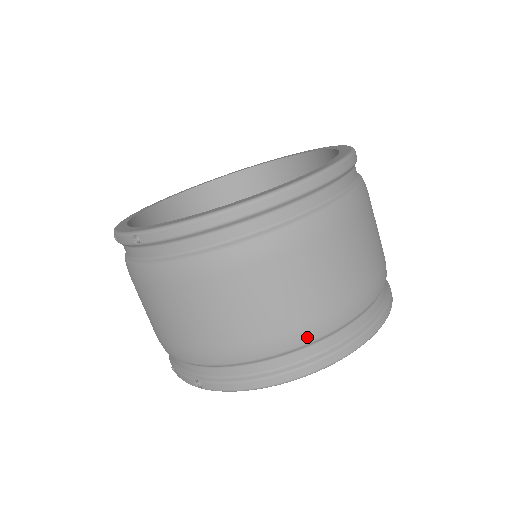
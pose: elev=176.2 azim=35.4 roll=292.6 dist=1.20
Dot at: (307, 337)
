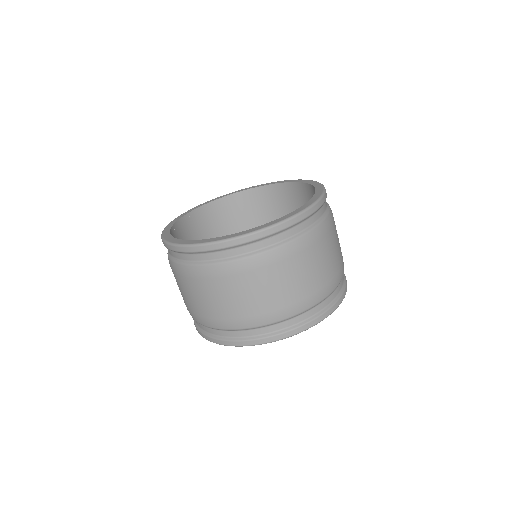
Dot at: (205, 323)
